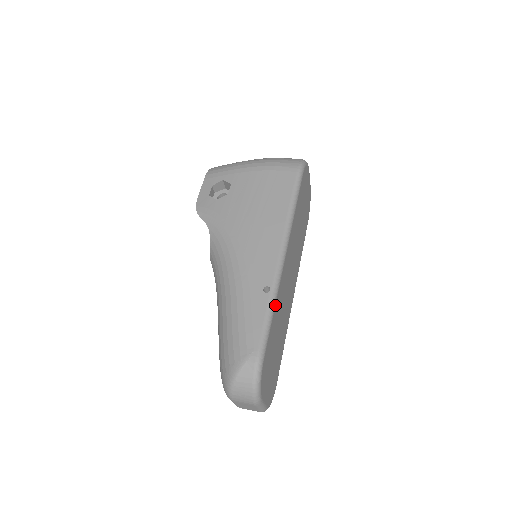
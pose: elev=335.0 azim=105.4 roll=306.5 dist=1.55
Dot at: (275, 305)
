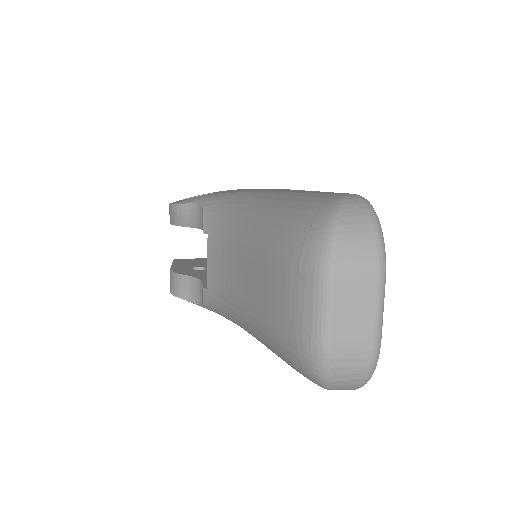
Dot at: occluded
